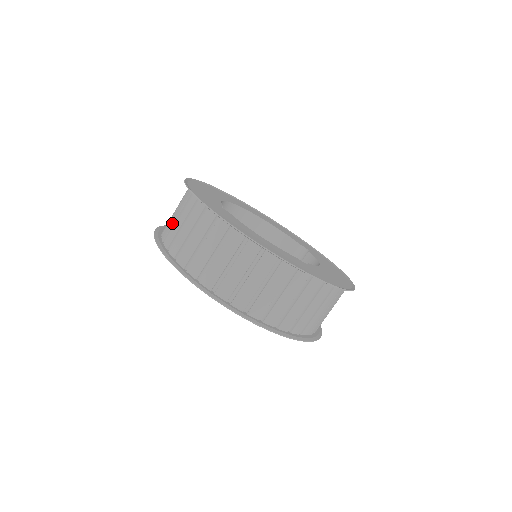
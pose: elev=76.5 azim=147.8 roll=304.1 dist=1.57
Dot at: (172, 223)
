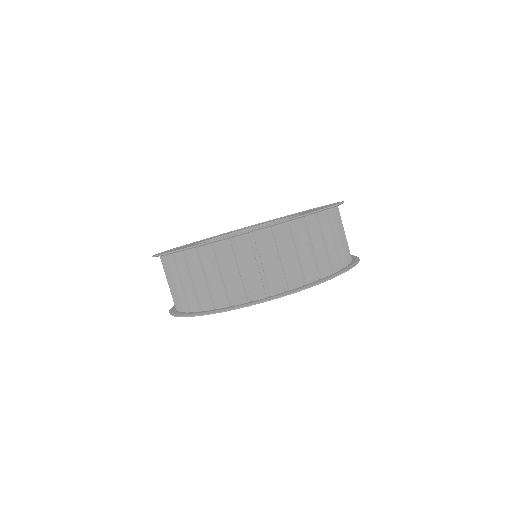
Dot at: (191, 291)
